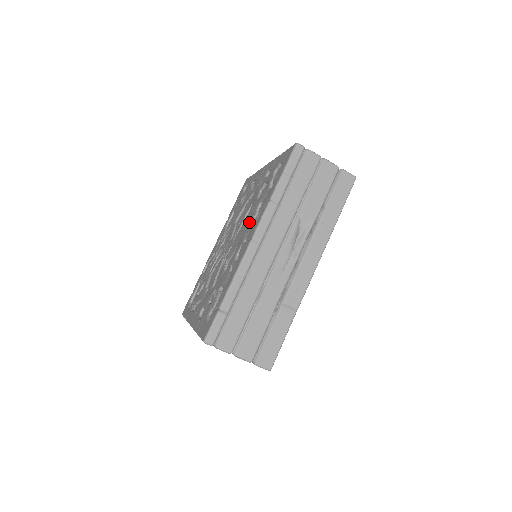
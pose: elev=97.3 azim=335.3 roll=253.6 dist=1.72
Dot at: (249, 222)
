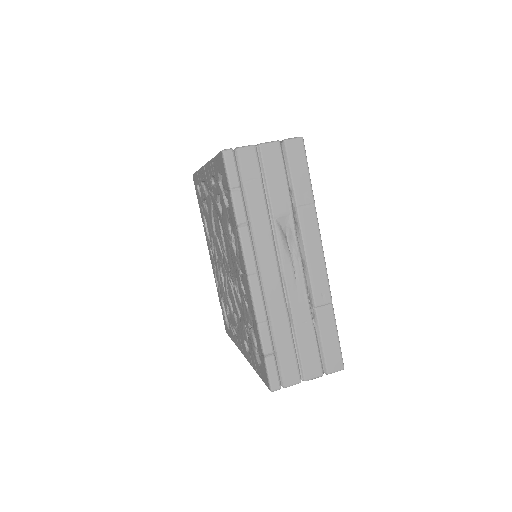
Dot at: (231, 247)
